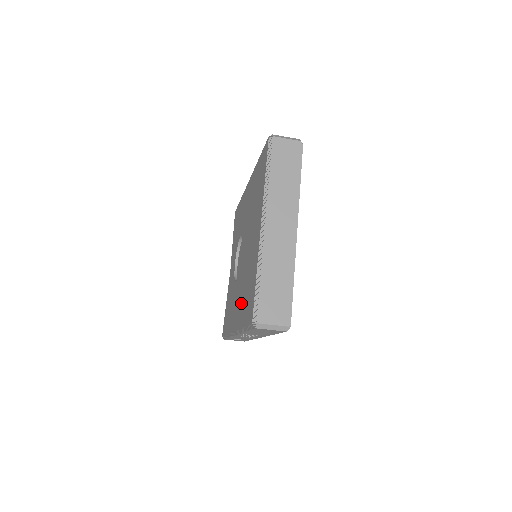
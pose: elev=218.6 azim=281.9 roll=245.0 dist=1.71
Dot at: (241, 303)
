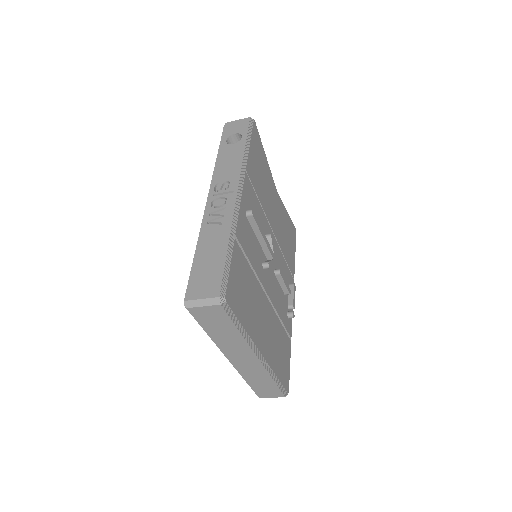
Dot at: occluded
